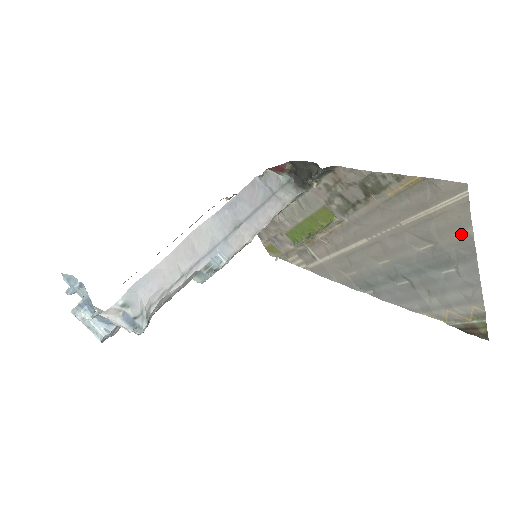
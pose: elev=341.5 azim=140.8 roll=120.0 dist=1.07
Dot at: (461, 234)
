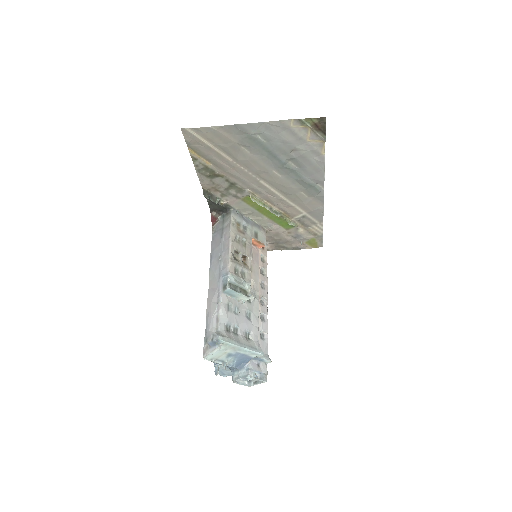
Dot at: (221, 132)
